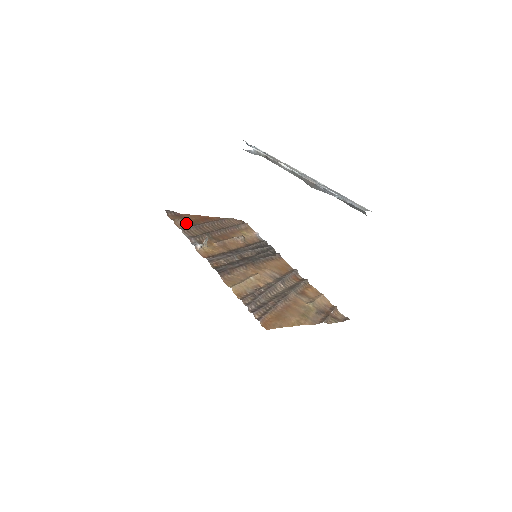
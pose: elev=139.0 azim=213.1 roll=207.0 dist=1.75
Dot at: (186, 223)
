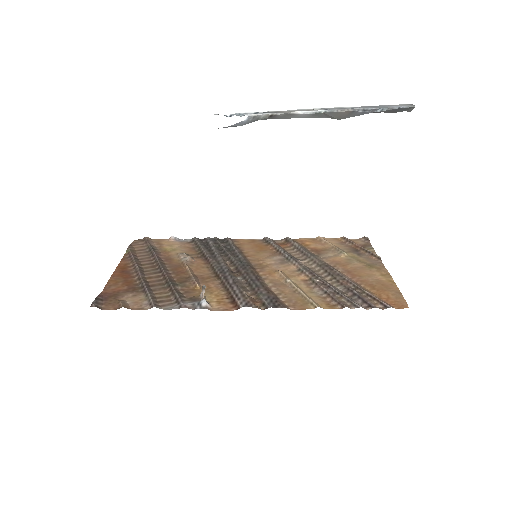
Dot at: (133, 296)
